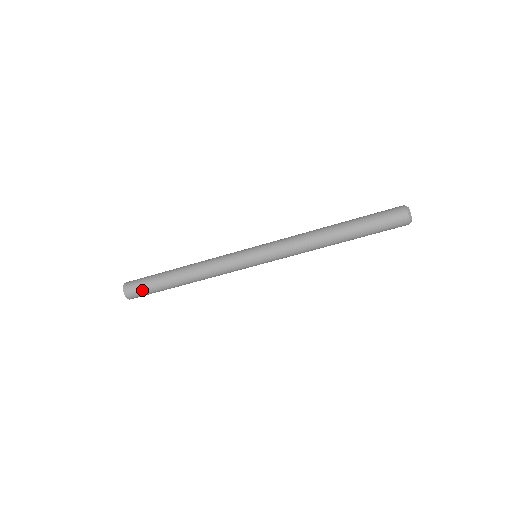
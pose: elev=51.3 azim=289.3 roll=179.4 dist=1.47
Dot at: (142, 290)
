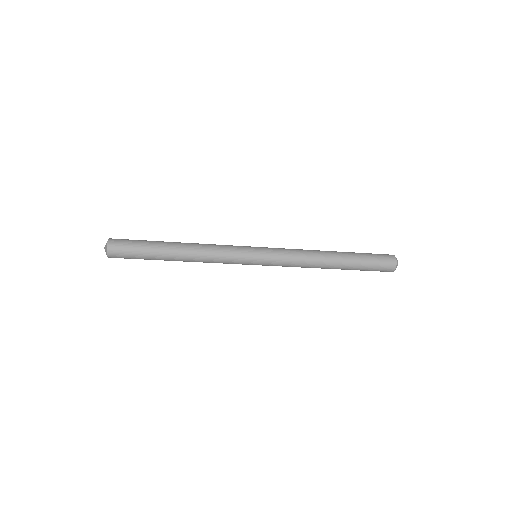
Dot at: occluded
